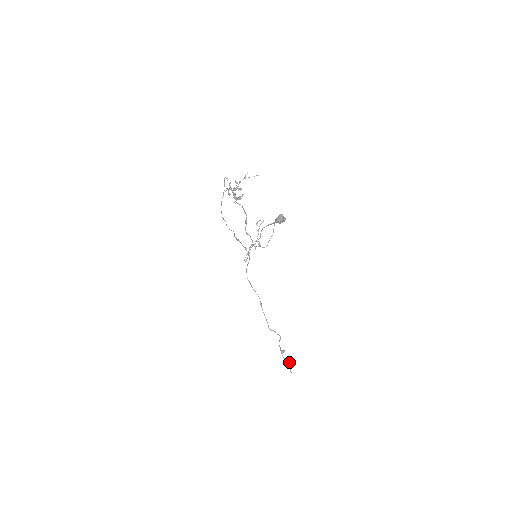
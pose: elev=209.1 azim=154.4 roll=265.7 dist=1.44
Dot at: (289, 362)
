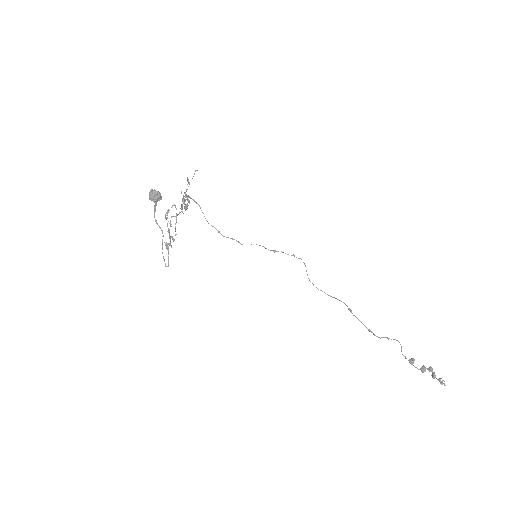
Dot at: occluded
